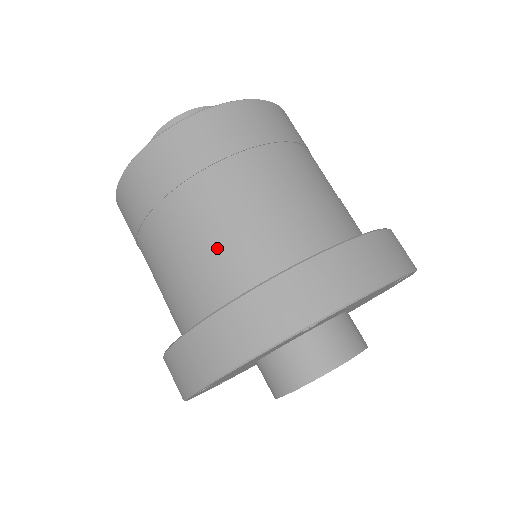
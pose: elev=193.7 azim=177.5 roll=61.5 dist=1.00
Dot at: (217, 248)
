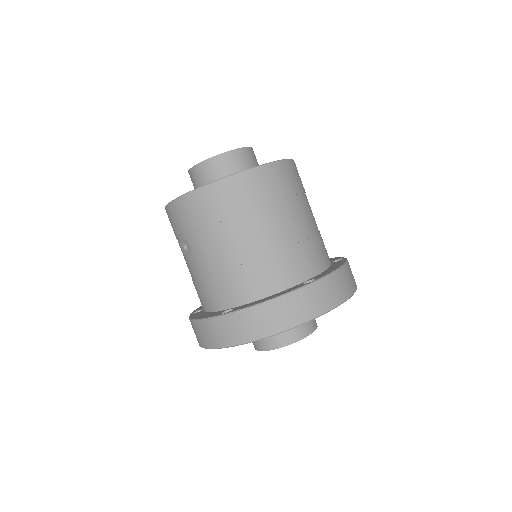
Dot at: (271, 257)
